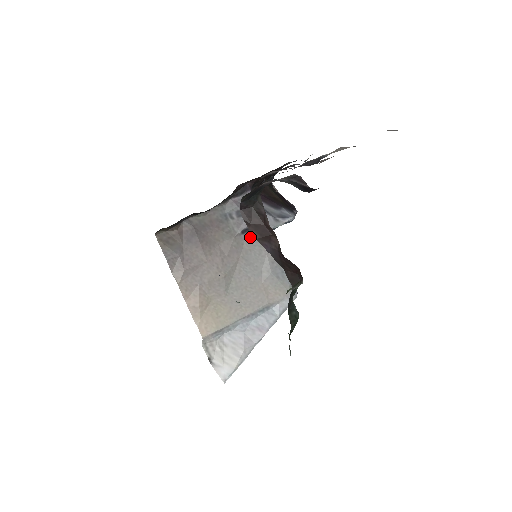
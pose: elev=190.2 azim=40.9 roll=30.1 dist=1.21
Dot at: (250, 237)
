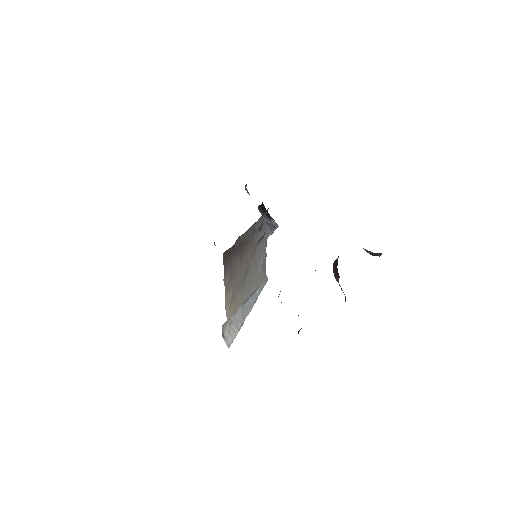
Dot at: (259, 244)
